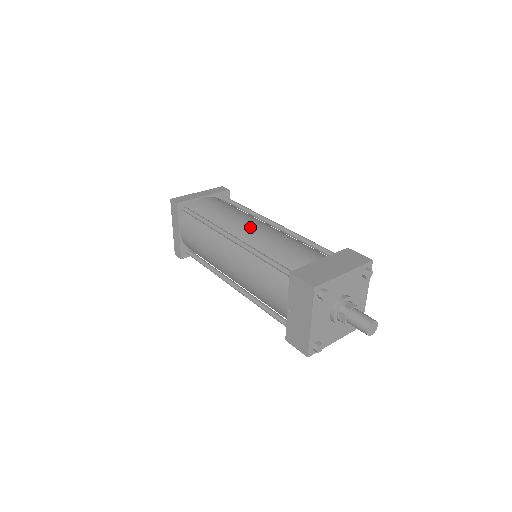
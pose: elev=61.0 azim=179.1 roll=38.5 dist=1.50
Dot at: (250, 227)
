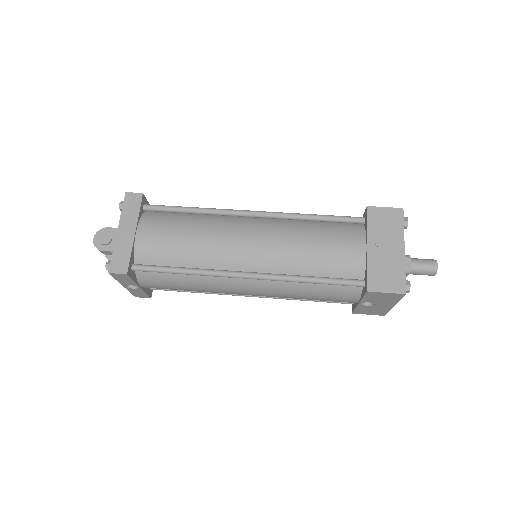
Dot at: occluded
